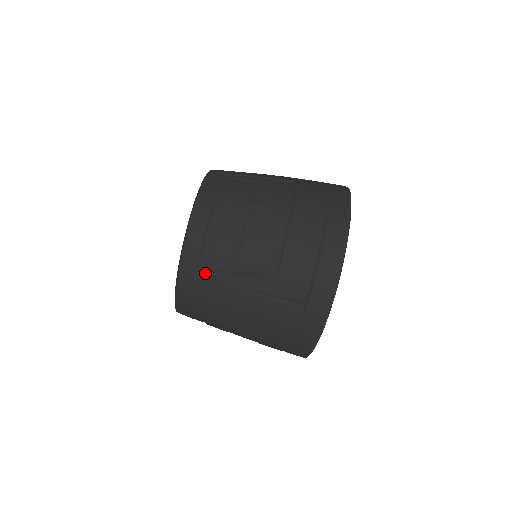
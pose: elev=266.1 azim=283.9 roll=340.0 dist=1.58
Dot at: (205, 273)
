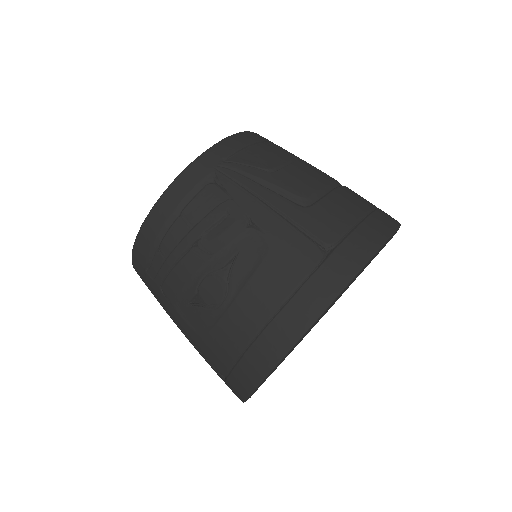
Dot at: (229, 169)
